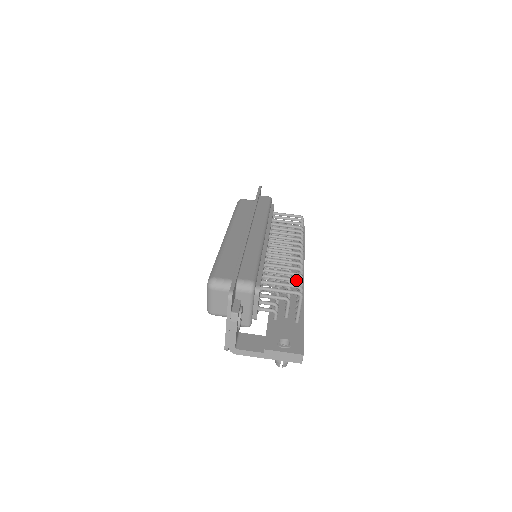
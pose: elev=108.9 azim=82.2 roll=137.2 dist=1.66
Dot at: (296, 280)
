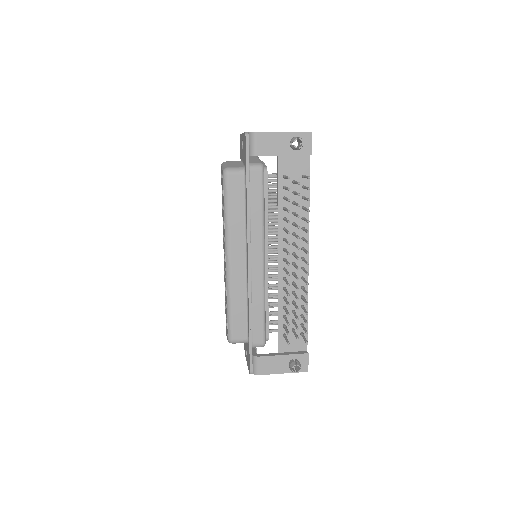
Dot at: occluded
